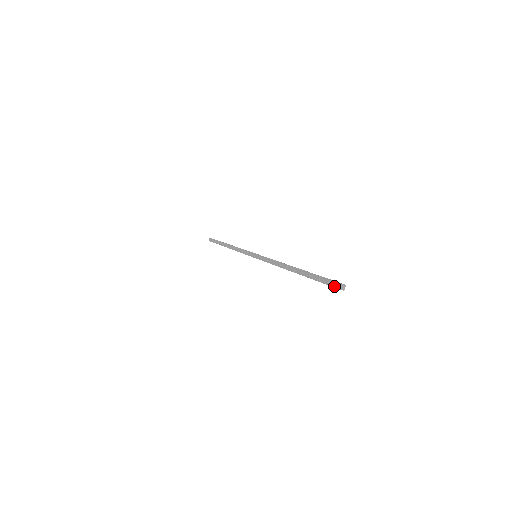
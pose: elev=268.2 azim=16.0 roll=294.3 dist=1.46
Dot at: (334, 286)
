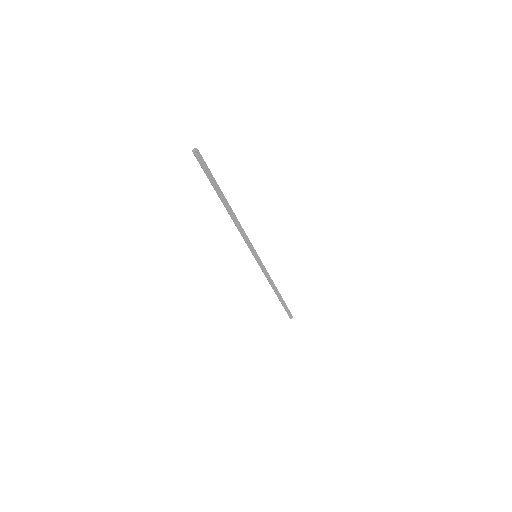
Dot at: (196, 157)
